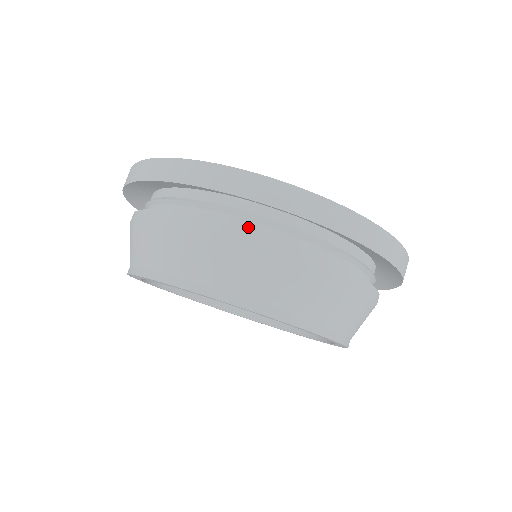
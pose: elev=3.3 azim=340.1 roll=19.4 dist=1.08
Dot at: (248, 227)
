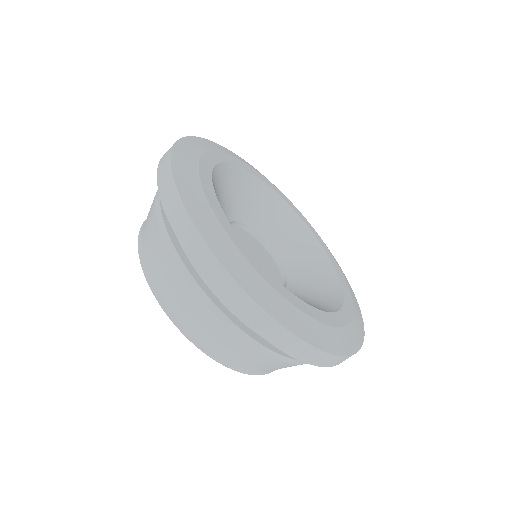
Dot at: occluded
